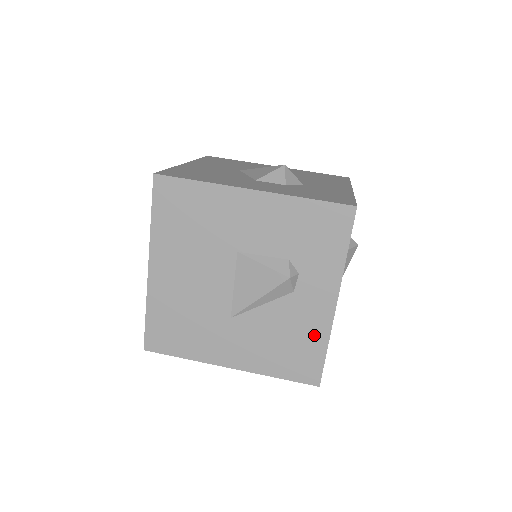
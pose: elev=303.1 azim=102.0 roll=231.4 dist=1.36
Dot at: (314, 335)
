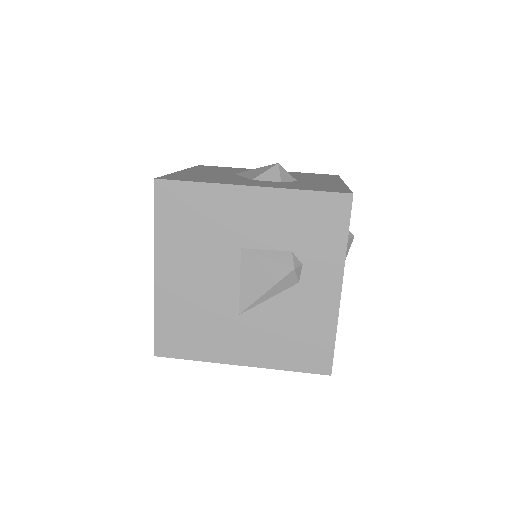
Dot at: (322, 324)
